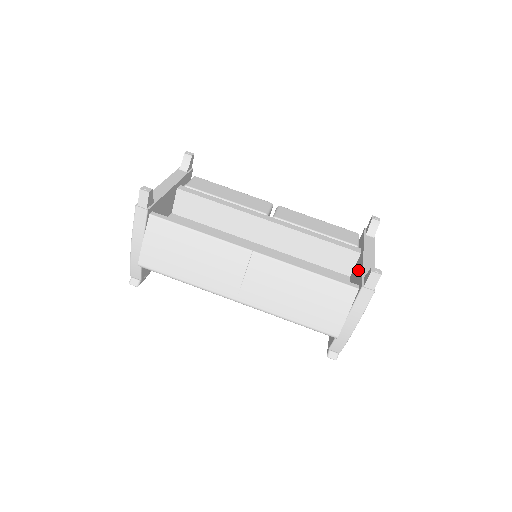
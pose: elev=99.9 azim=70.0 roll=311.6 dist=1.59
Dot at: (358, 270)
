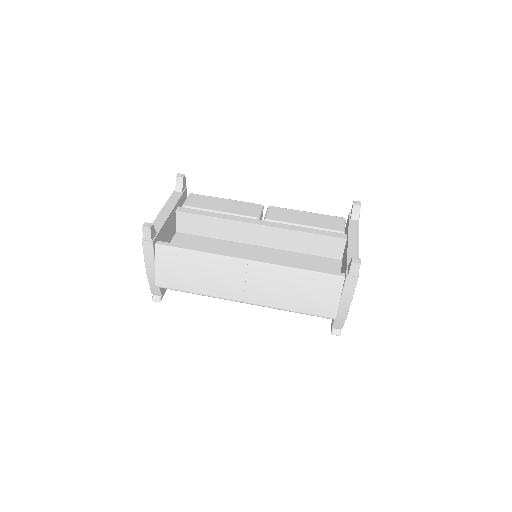
Dot at: (345, 256)
